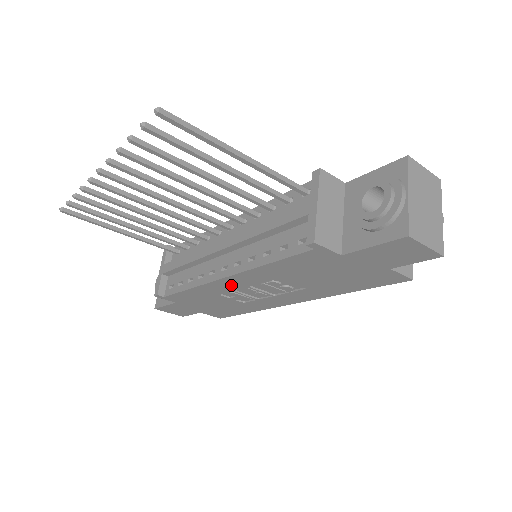
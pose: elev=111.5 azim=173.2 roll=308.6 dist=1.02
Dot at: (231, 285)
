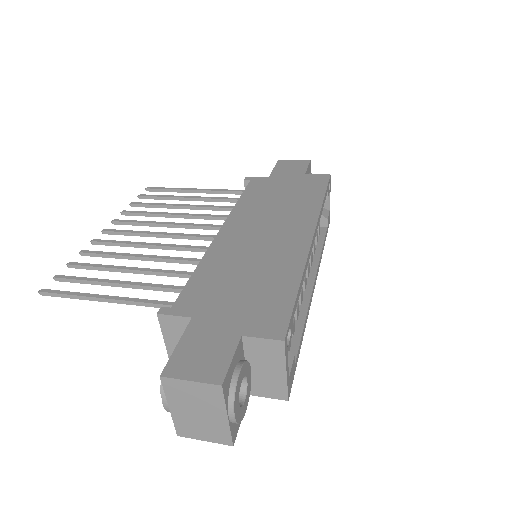
Dot at: occluded
